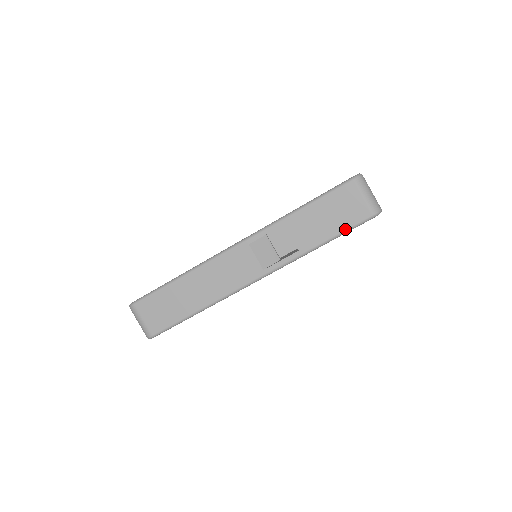
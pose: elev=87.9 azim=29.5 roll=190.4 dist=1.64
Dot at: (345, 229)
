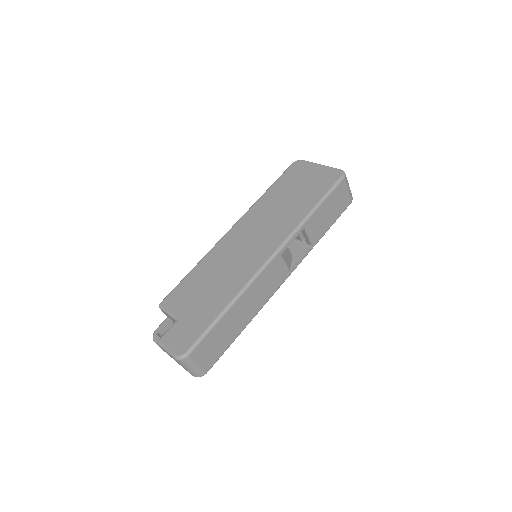
Dot at: (337, 218)
